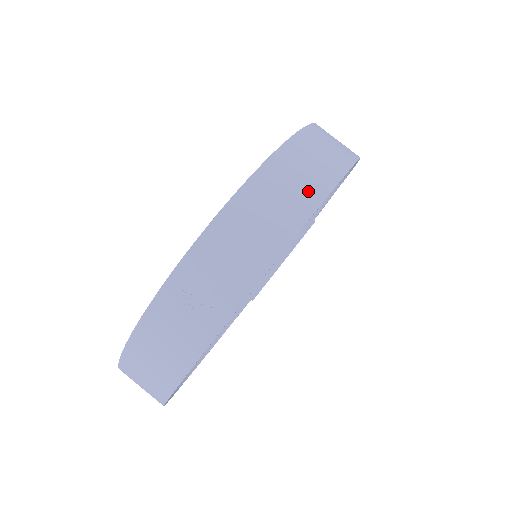
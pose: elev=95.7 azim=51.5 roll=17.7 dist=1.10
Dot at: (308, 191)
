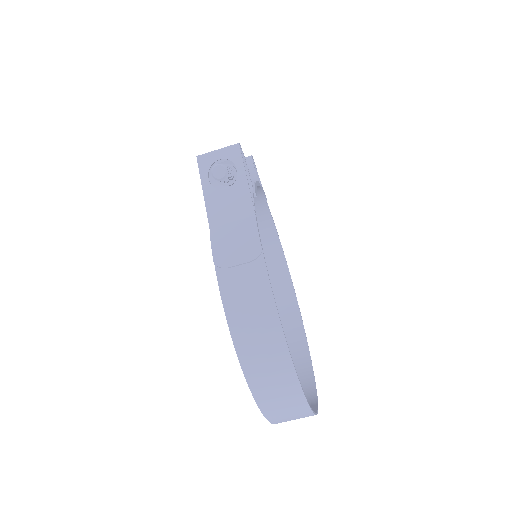
Dot at: (299, 412)
